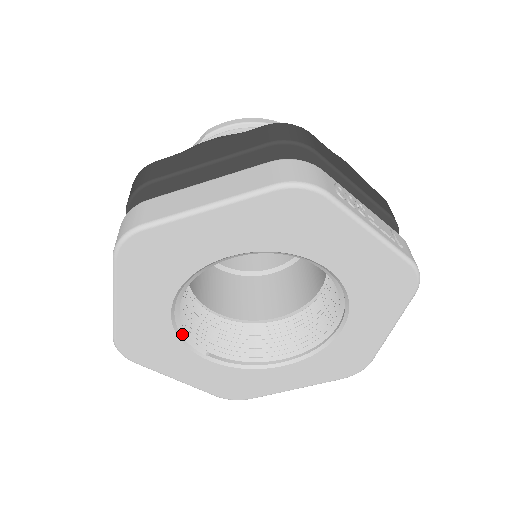
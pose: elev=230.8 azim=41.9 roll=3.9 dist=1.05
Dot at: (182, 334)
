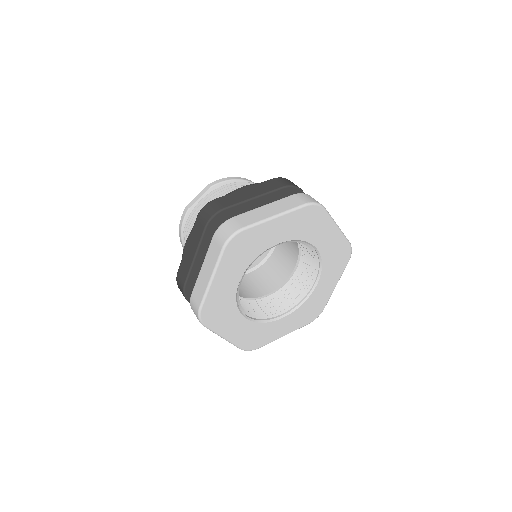
Dot at: (238, 300)
